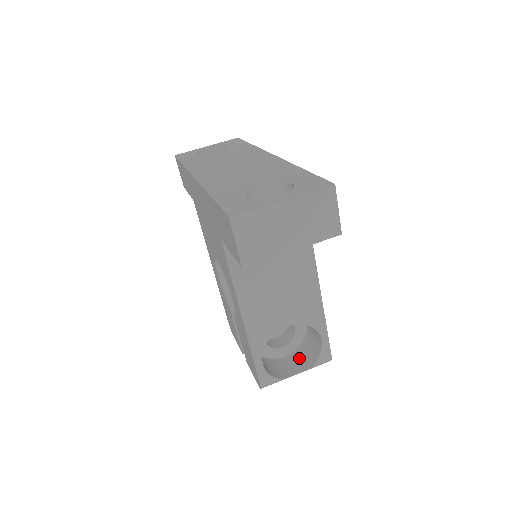
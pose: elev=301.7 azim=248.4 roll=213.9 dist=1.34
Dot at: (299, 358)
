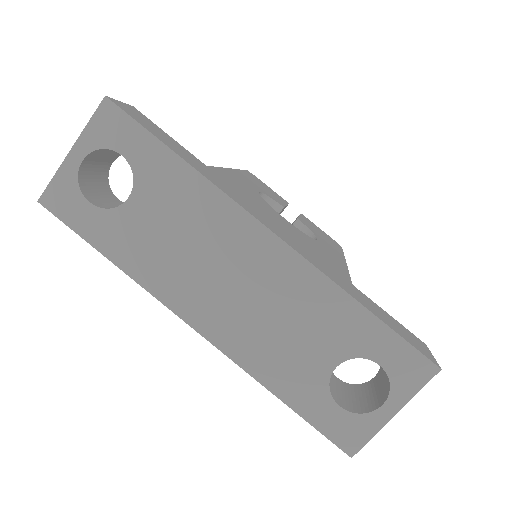
Dot at: occluded
